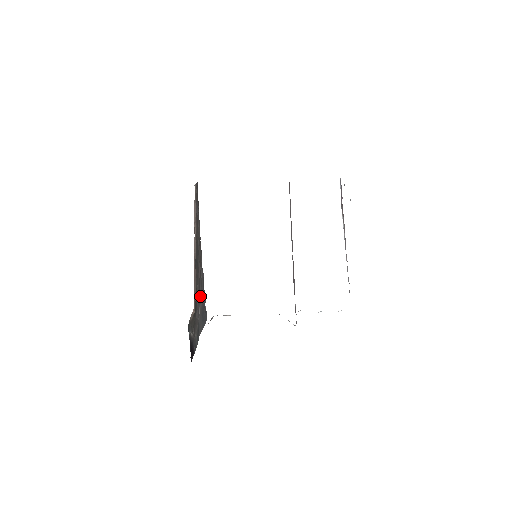
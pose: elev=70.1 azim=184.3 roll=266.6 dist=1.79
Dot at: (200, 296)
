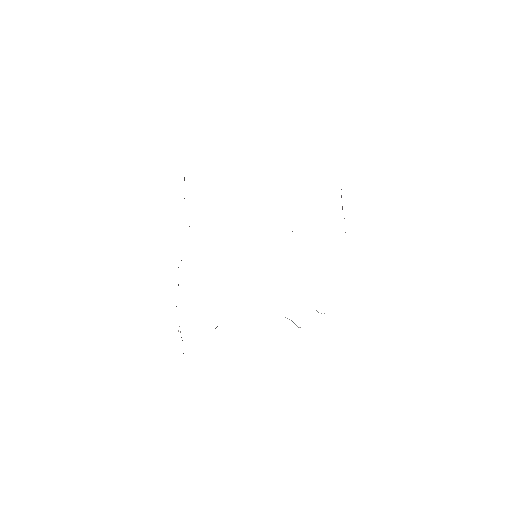
Dot at: occluded
